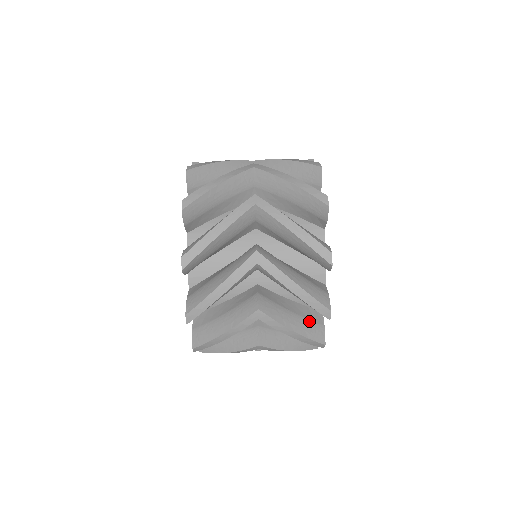
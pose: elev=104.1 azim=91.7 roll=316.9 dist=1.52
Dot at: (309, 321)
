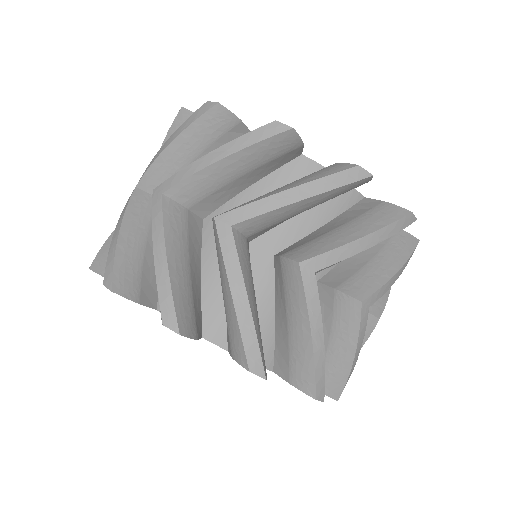
Dot at: (364, 215)
